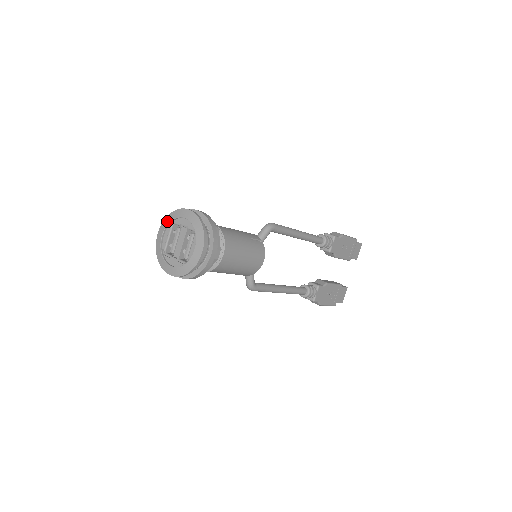
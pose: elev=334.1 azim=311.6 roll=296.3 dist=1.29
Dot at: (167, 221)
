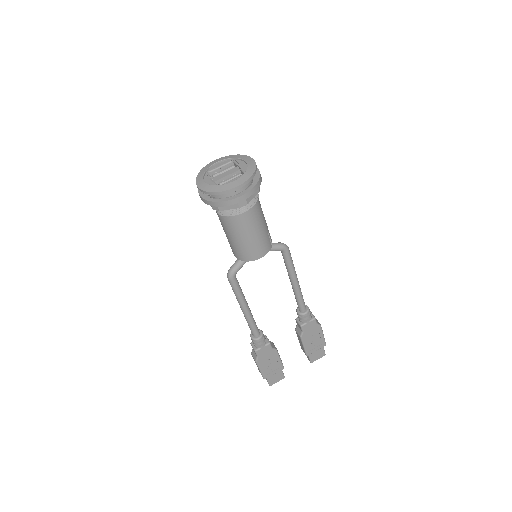
Dot at: (230, 157)
